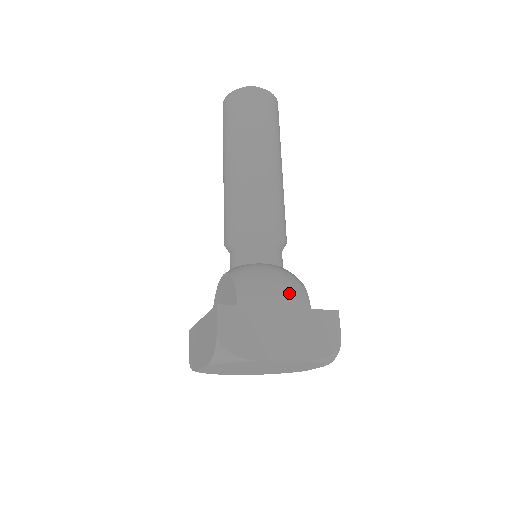
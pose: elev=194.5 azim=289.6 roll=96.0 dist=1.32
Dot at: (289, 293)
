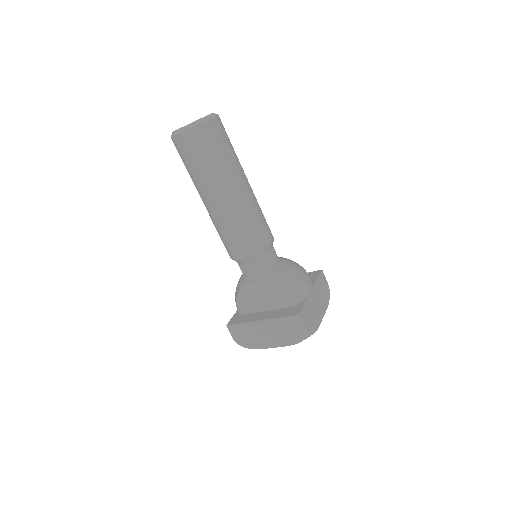
Dot at: (308, 278)
